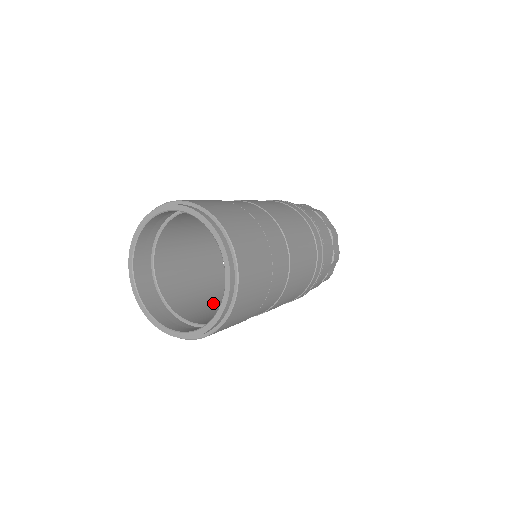
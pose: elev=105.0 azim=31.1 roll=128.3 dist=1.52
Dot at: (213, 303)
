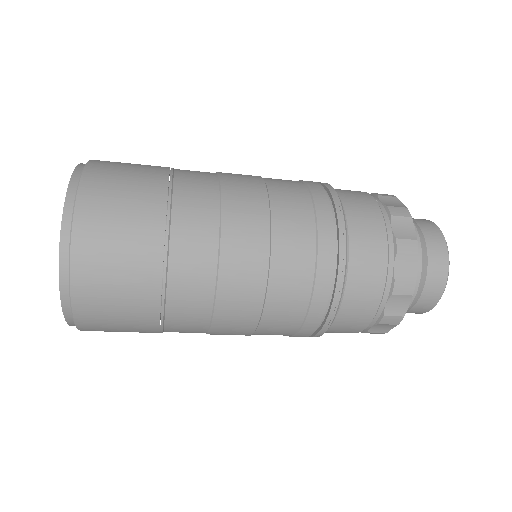
Dot at: occluded
